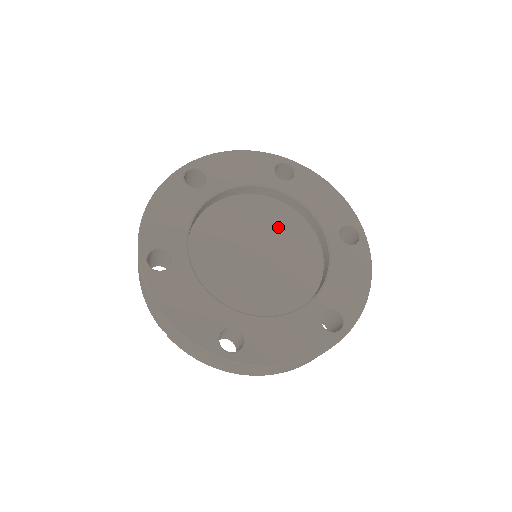
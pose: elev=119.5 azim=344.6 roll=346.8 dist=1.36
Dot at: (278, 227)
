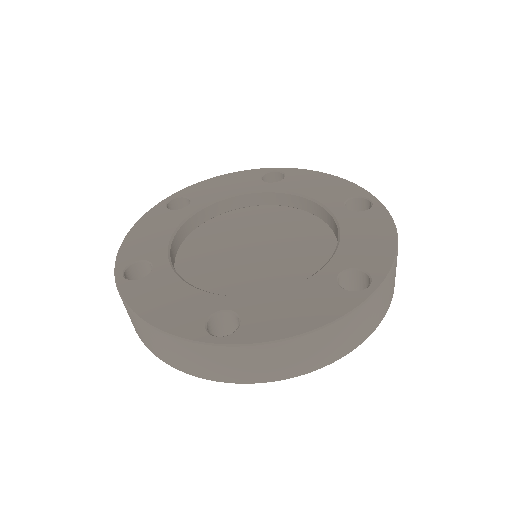
Dot at: (302, 246)
